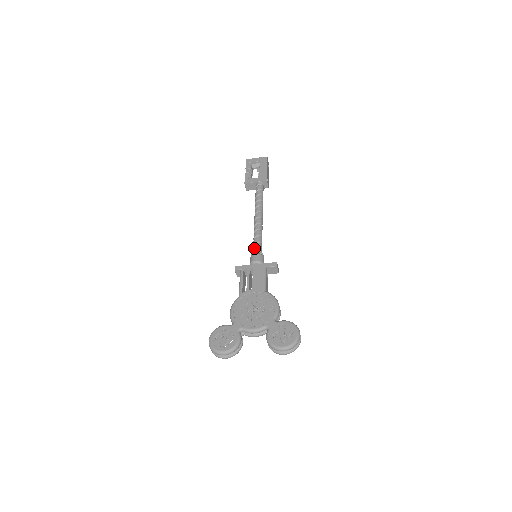
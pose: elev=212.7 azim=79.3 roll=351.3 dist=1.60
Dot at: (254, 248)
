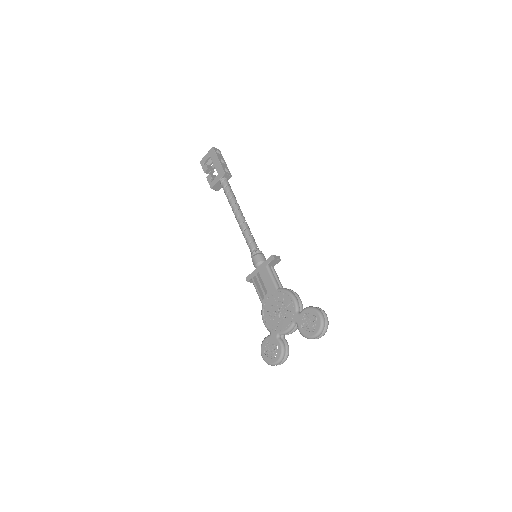
Dot at: (250, 251)
